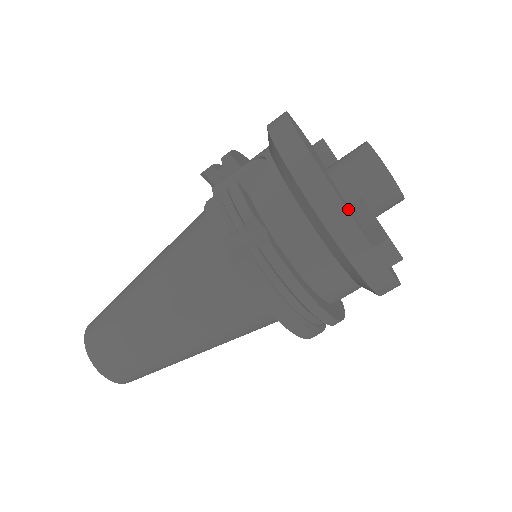
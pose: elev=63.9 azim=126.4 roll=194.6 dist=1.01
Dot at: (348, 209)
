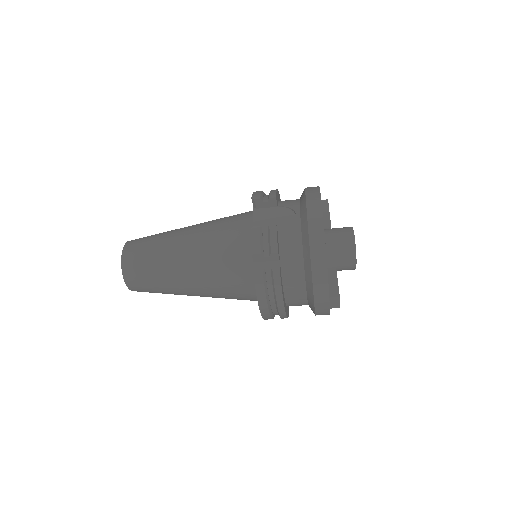
Dot at: occluded
